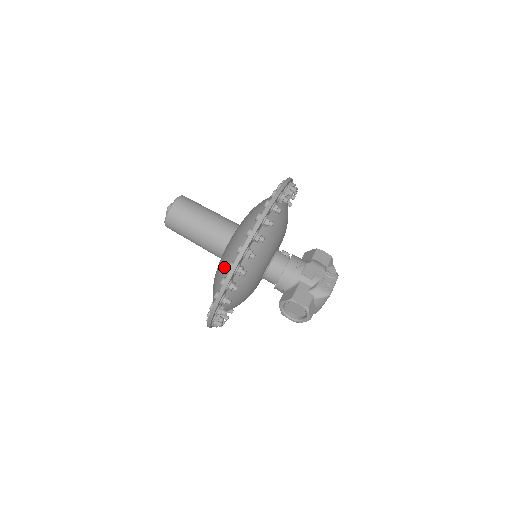
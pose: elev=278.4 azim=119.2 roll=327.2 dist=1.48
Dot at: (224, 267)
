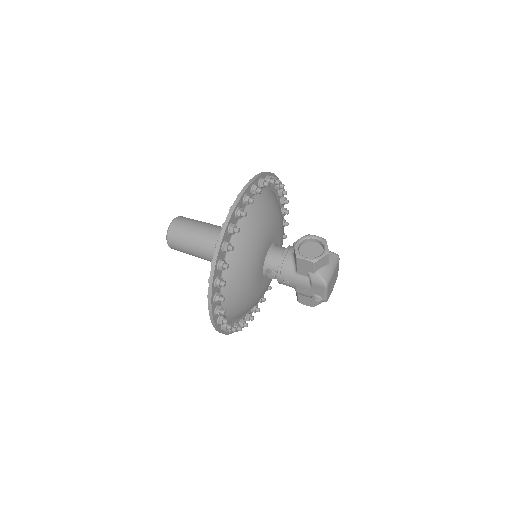
Dot at: occluded
